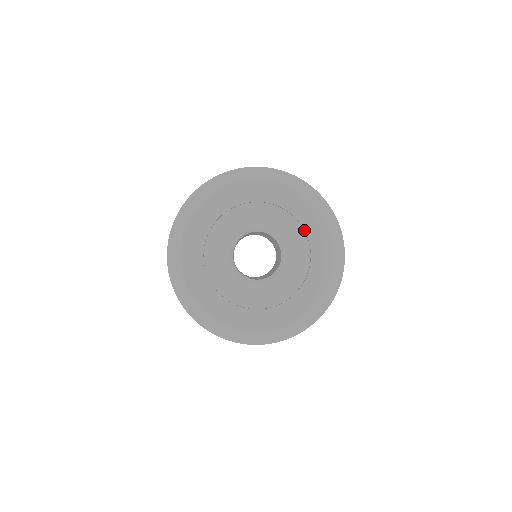
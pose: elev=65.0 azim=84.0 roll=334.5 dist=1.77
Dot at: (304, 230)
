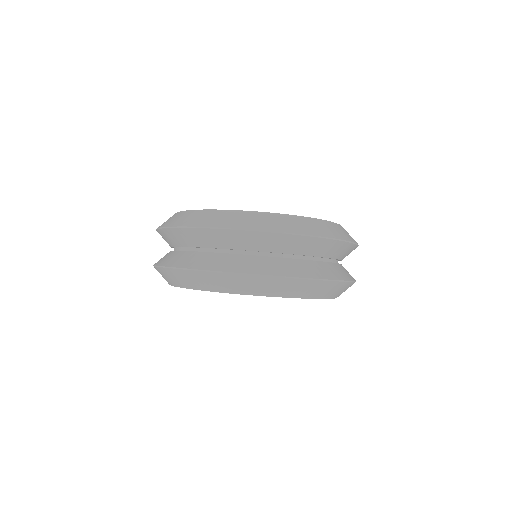
Dot at: occluded
